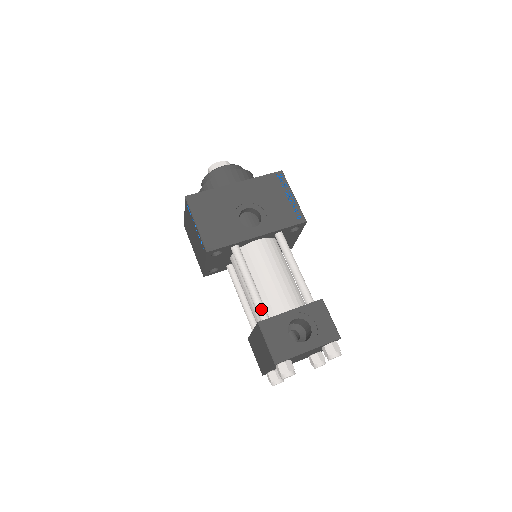
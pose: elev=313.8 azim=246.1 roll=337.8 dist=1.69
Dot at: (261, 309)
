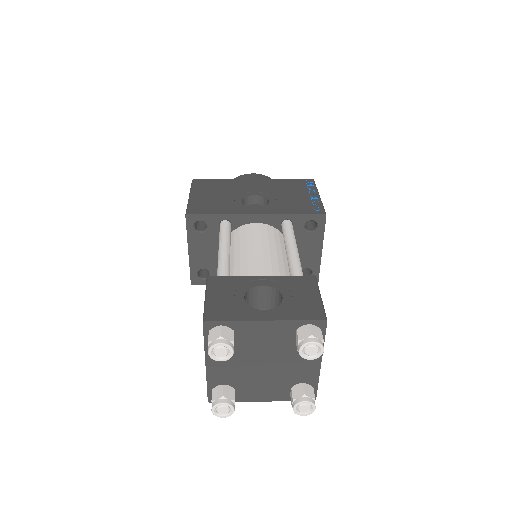
Dot at: (222, 273)
